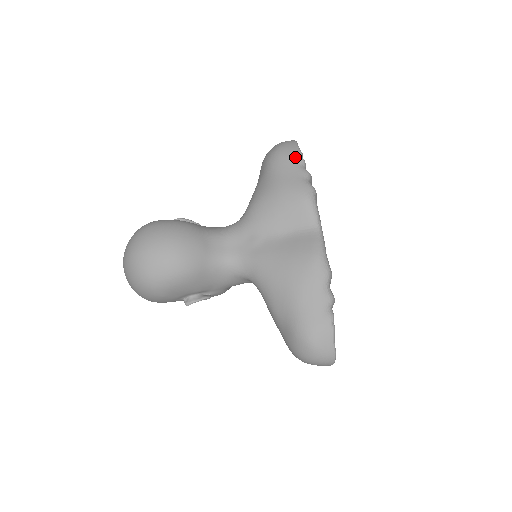
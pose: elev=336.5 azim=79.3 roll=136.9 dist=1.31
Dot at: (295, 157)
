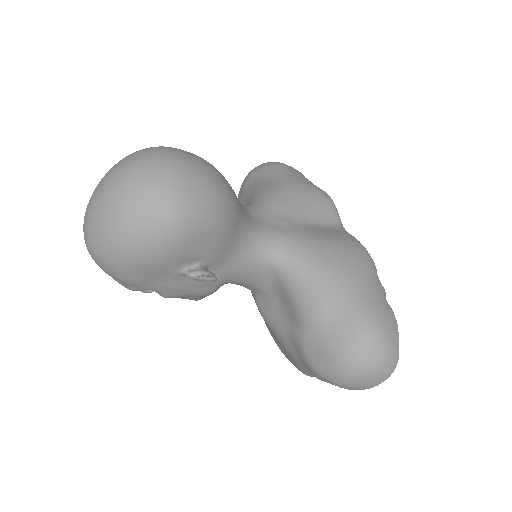
Dot at: (298, 171)
